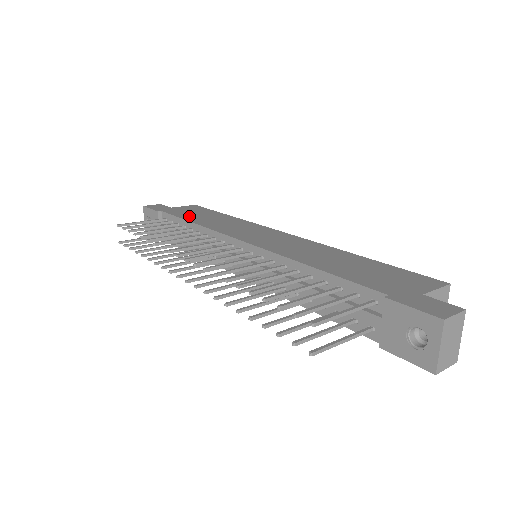
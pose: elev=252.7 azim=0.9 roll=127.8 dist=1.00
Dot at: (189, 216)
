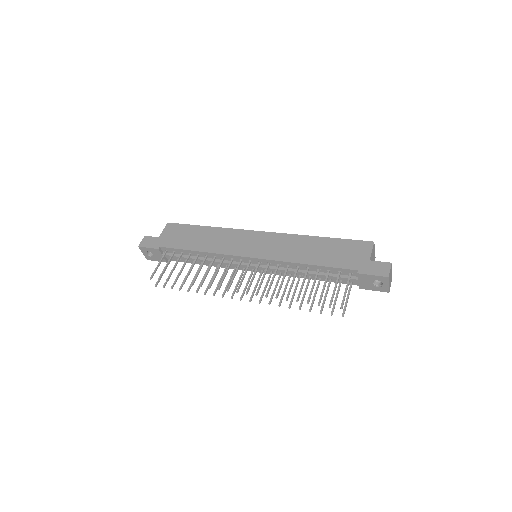
Dot at: (186, 244)
